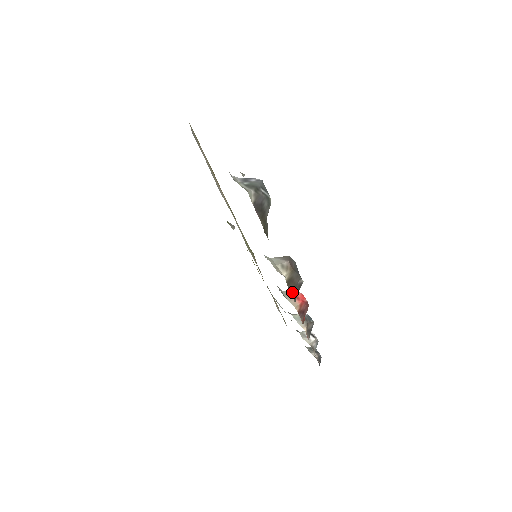
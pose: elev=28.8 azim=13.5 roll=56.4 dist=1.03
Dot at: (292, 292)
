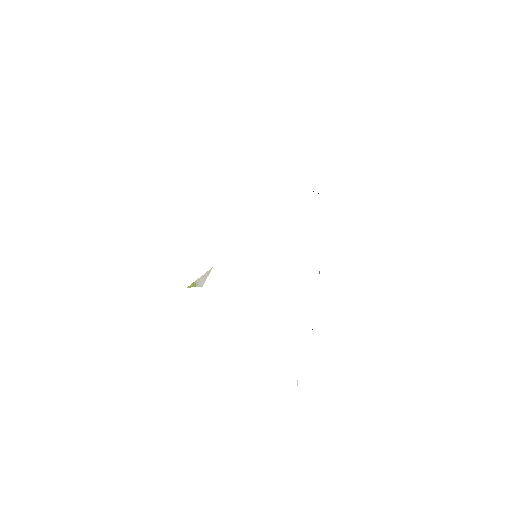
Dot at: occluded
